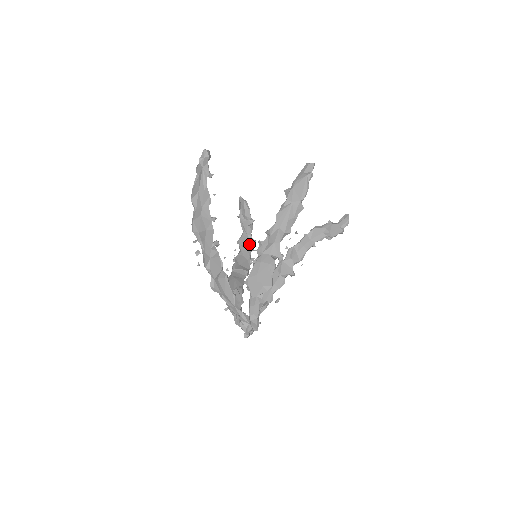
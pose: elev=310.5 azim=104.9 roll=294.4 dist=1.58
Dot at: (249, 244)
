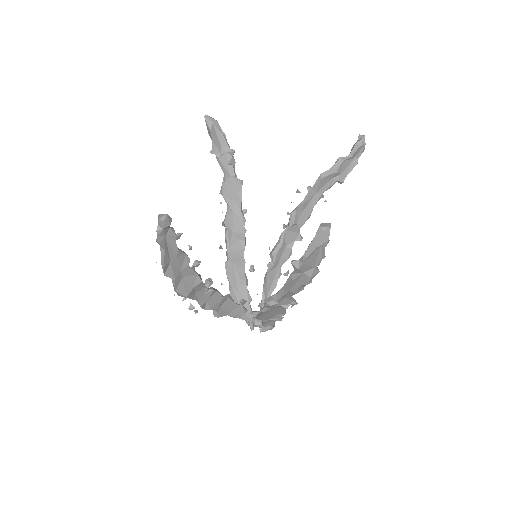
Dot at: (236, 190)
